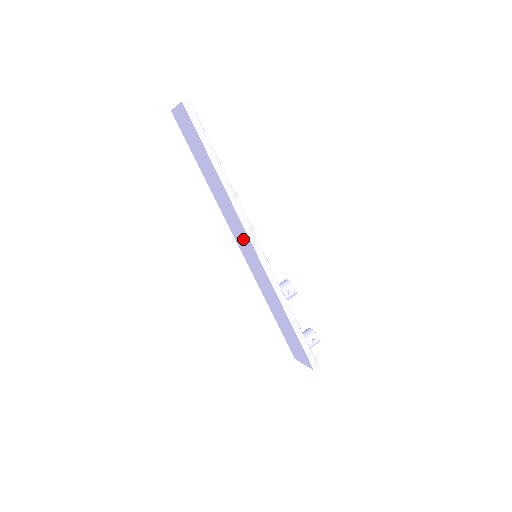
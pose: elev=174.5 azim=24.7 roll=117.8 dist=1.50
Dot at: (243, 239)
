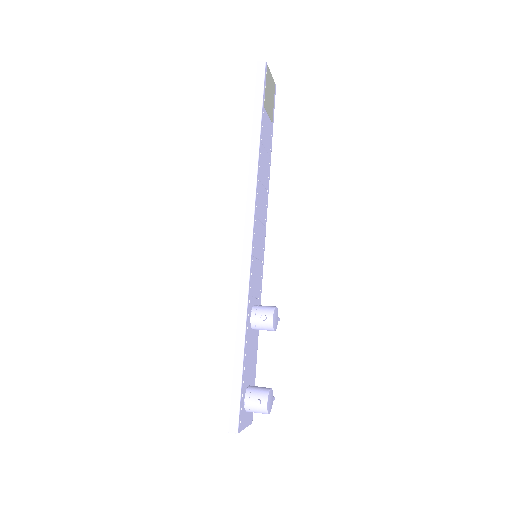
Dot at: occluded
